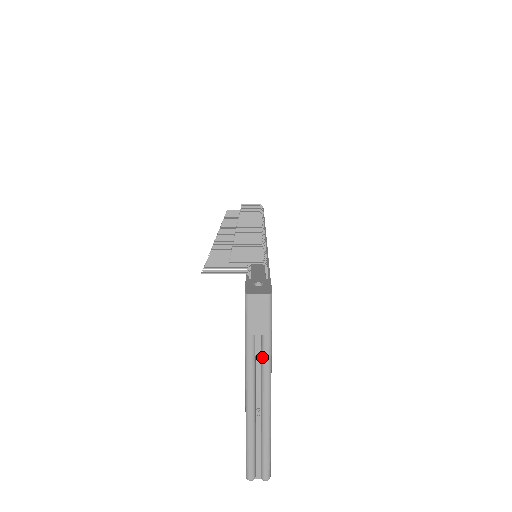
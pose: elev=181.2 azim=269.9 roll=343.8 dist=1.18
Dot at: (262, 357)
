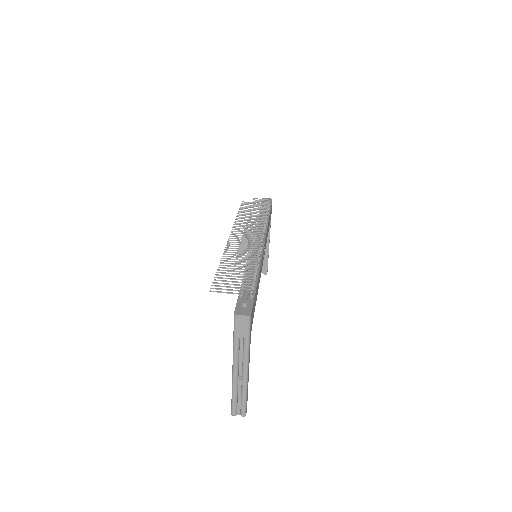
Dot at: (243, 350)
